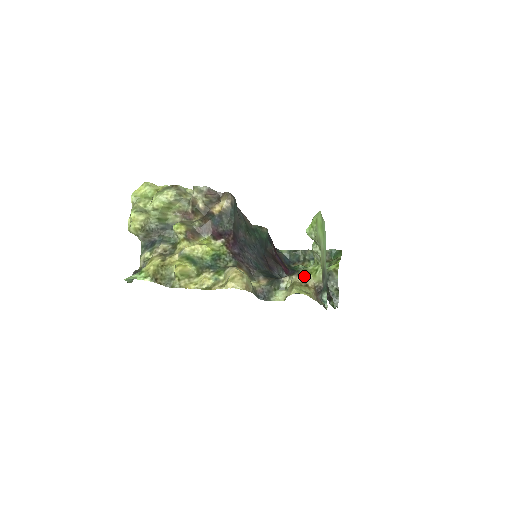
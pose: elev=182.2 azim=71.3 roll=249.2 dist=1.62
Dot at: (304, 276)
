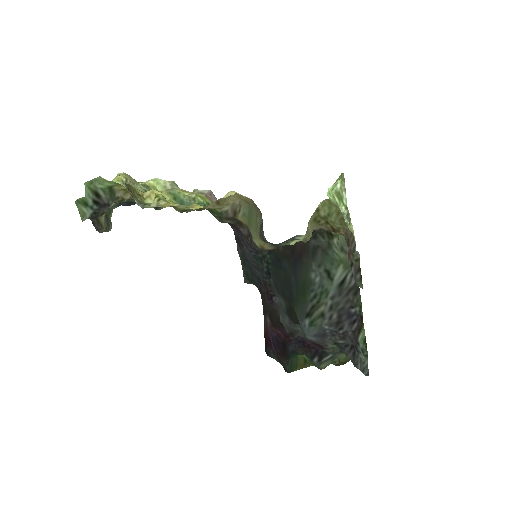
Dot at: occluded
